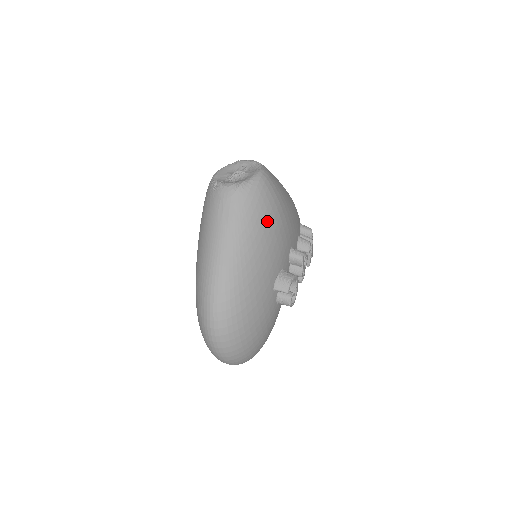
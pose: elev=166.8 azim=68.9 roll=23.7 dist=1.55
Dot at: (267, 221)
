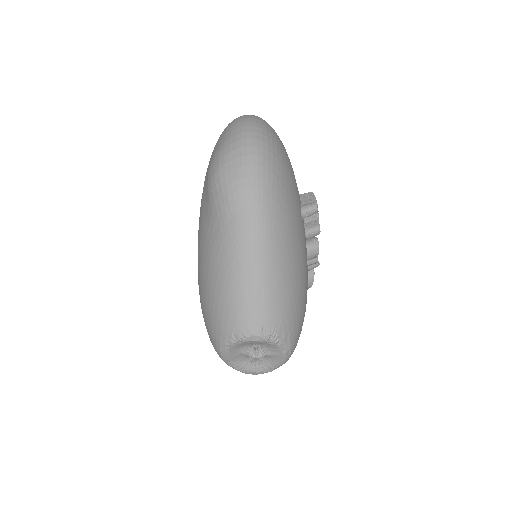
Dot at: occluded
